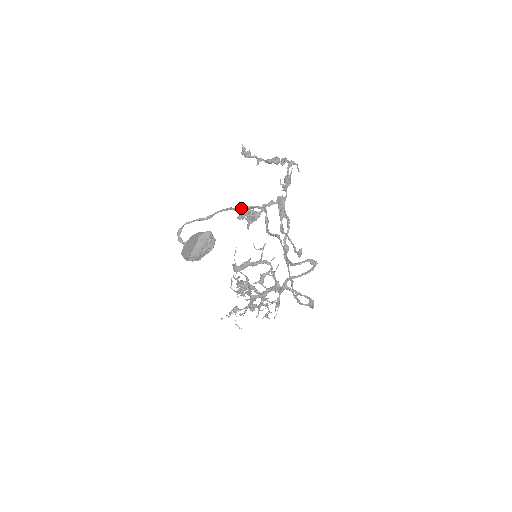
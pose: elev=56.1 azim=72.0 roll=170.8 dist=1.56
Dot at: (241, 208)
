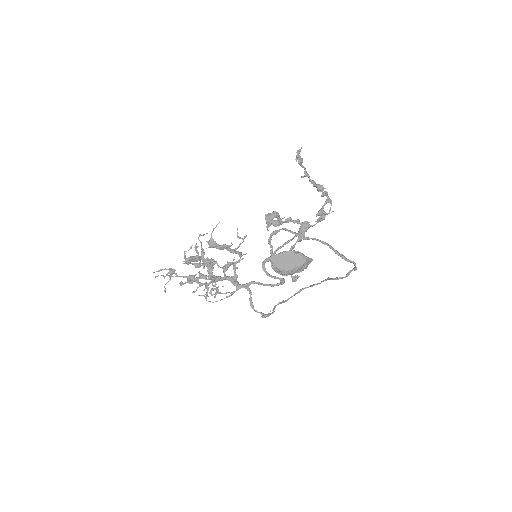
Dot at: (345, 257)
